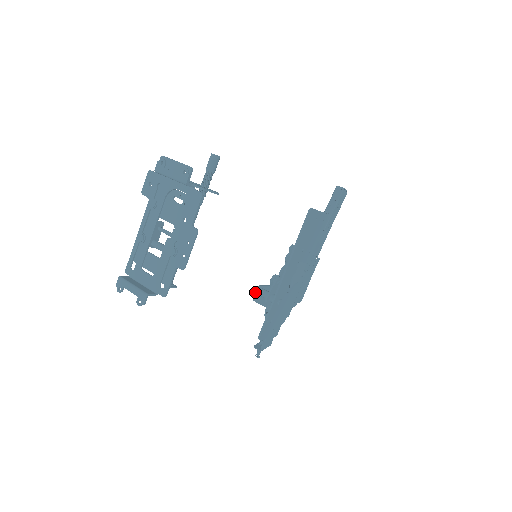
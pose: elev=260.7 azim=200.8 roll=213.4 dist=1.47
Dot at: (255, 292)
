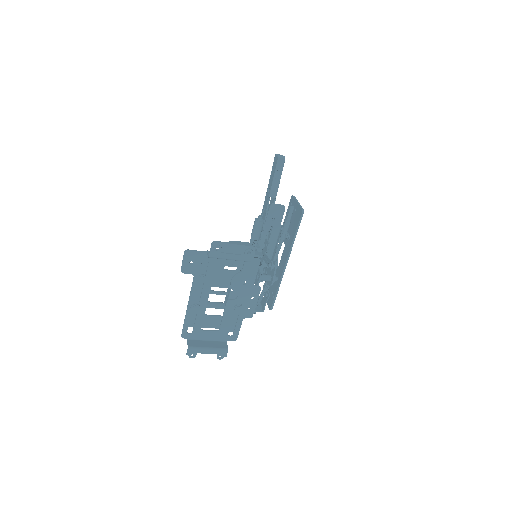
Dot at: (259, 281)
